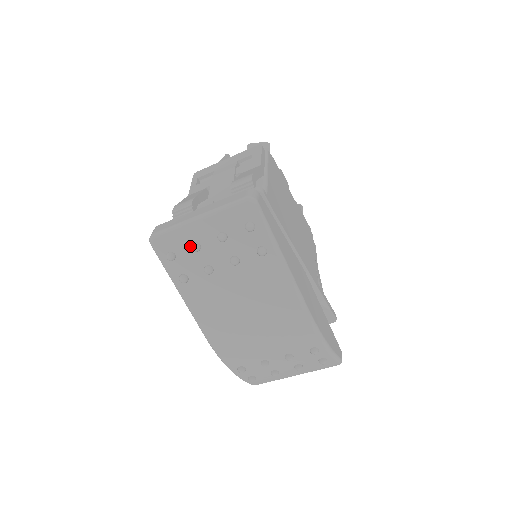
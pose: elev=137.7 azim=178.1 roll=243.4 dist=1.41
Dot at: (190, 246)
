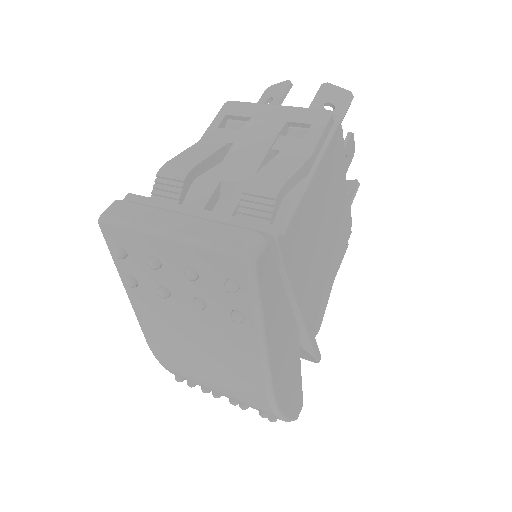
Dot at: (148, 257)
